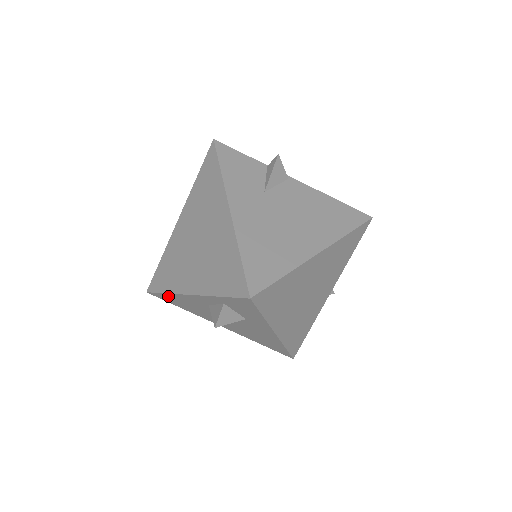
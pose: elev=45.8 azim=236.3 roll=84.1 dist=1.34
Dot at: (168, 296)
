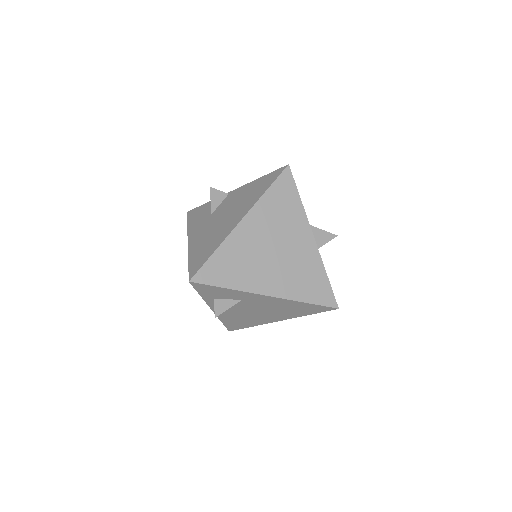
Dot at: (227, 323)
